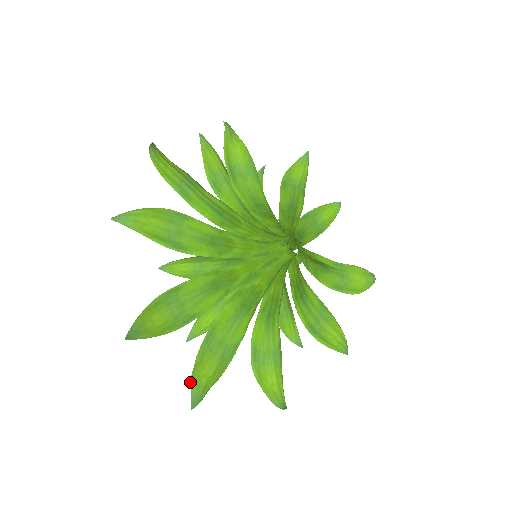
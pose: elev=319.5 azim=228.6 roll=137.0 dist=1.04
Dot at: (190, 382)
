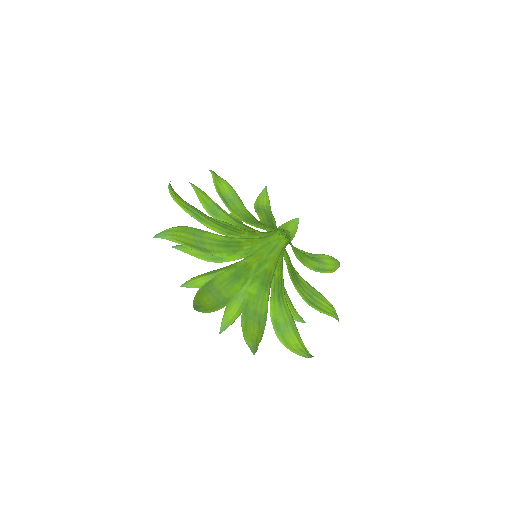
Dot at: occluded
